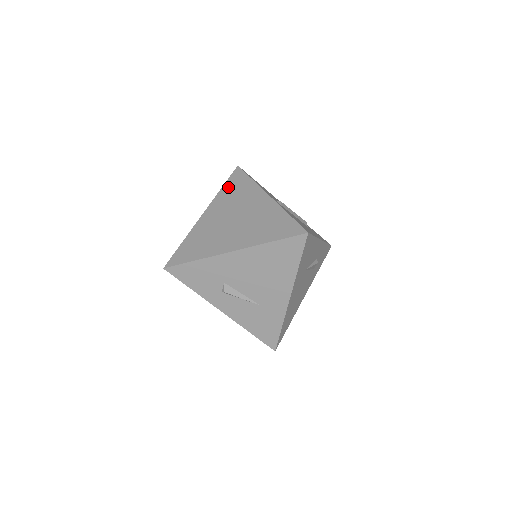
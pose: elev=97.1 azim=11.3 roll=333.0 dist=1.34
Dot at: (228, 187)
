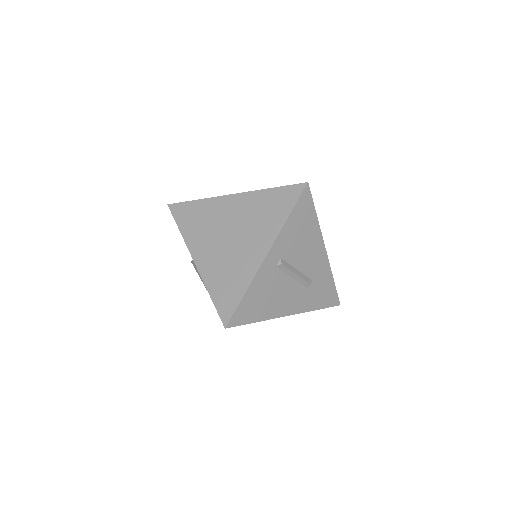
Dot at: (272, 196)
